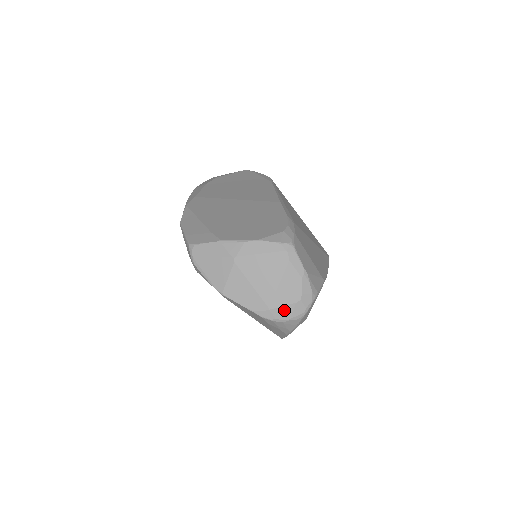
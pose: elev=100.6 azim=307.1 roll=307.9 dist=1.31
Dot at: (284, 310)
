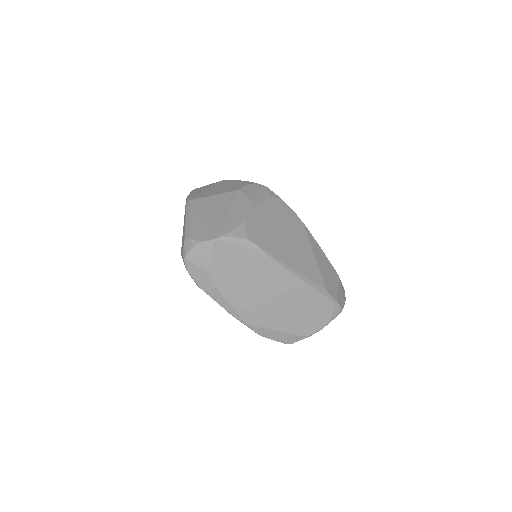
Dot at: occluded
